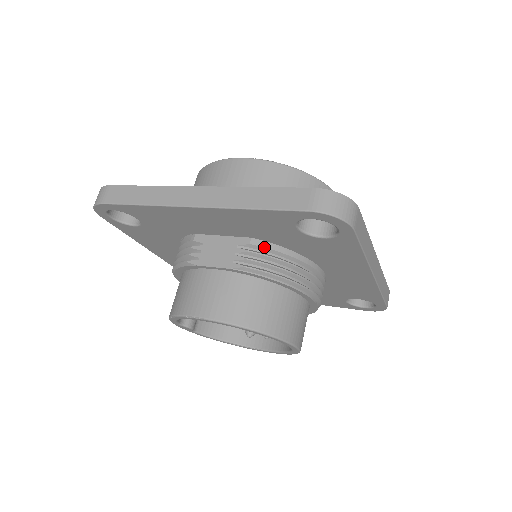
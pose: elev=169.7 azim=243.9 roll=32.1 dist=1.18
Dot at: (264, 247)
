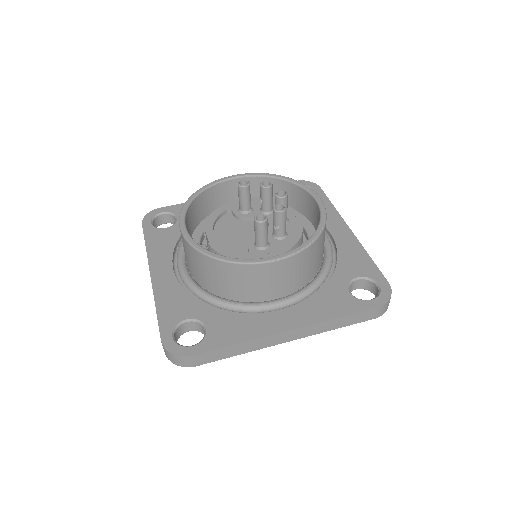
Dot at: occluded
